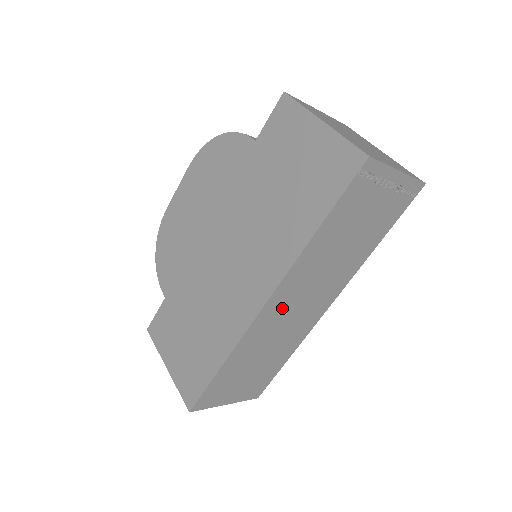
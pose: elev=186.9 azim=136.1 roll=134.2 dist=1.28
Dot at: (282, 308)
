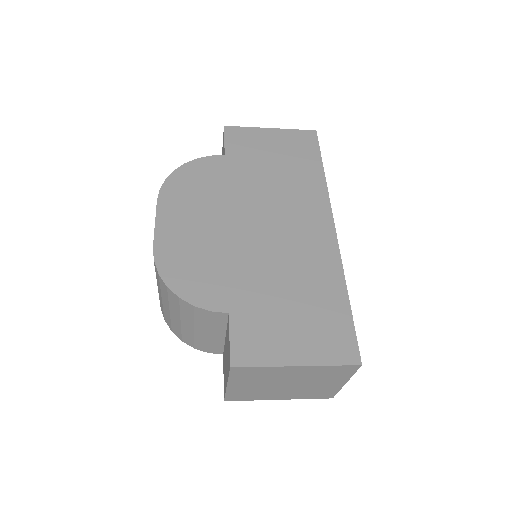
Dot at: occluded
